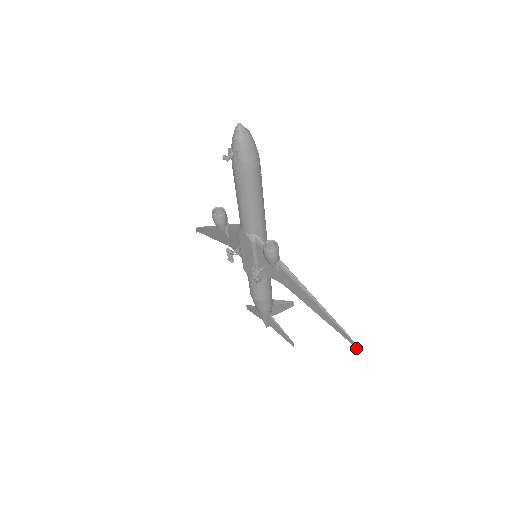
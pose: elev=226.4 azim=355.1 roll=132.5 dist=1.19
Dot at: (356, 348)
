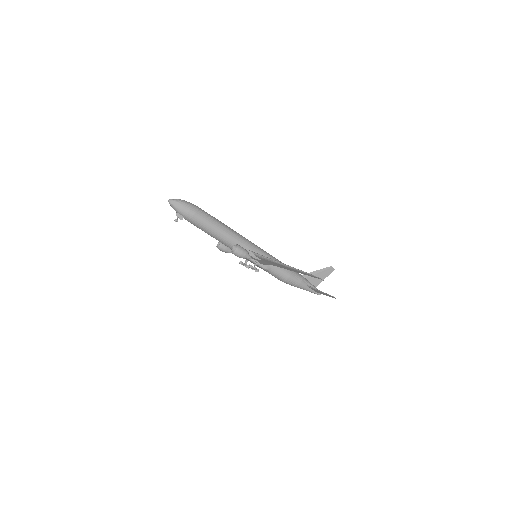
Dot at: (323, 280)
